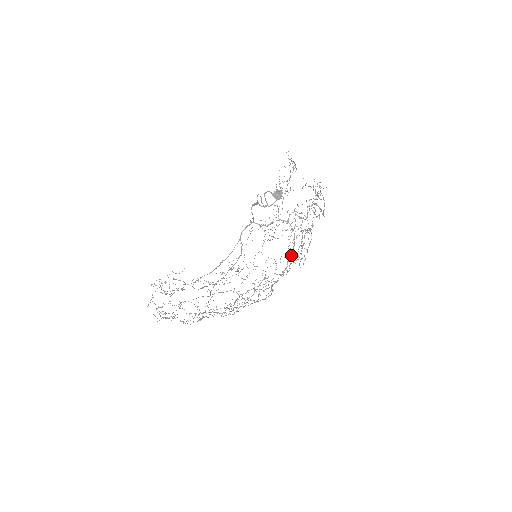
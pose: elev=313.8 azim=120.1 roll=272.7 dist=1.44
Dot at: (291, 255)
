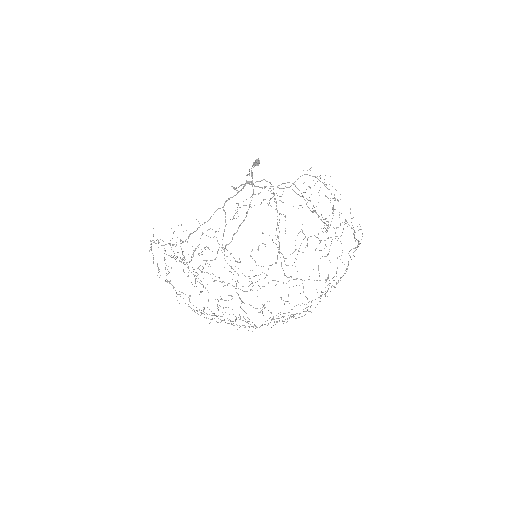
Dot at: occluded
